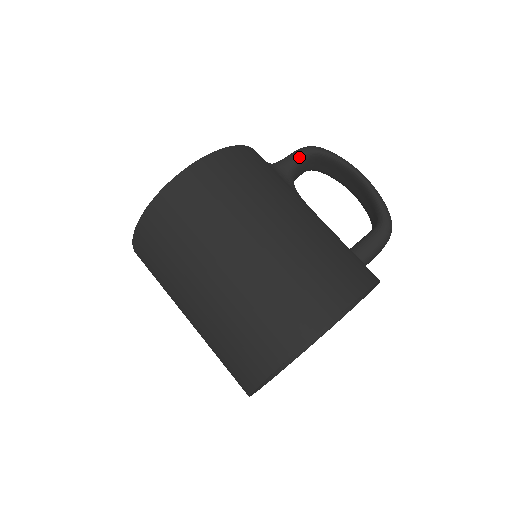
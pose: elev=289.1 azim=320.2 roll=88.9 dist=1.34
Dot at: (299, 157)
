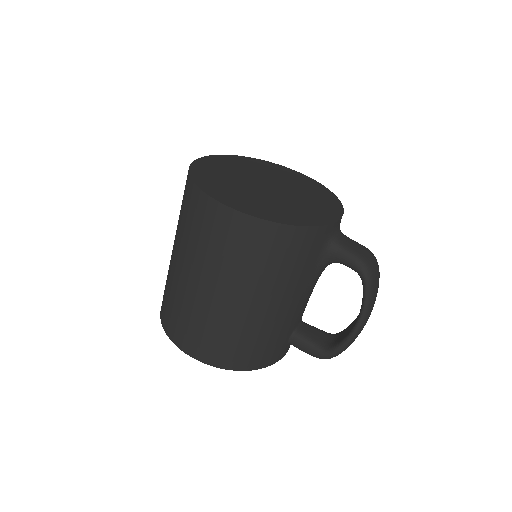
Dot at: (350, 265)
